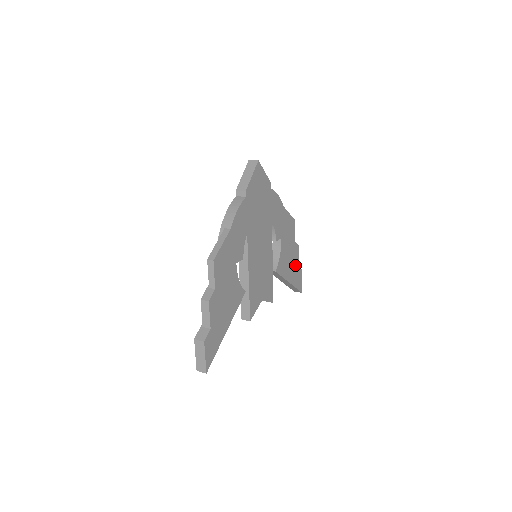
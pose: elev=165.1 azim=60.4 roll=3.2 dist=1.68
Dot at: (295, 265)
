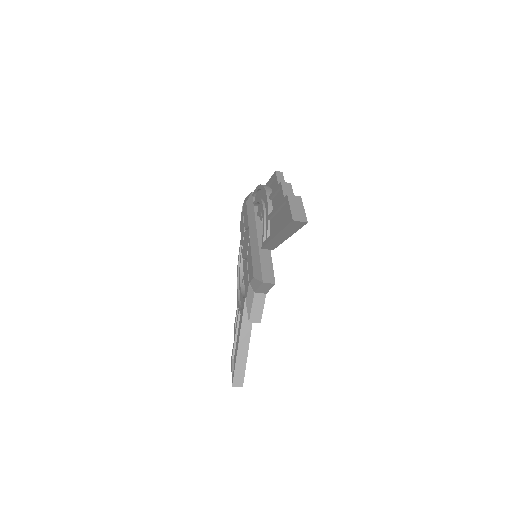
Dot at: occluded
